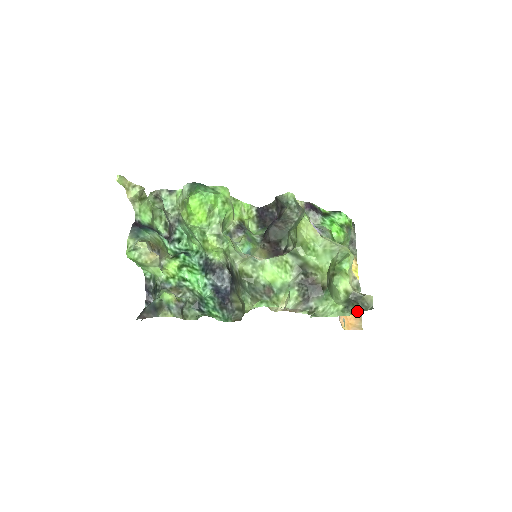
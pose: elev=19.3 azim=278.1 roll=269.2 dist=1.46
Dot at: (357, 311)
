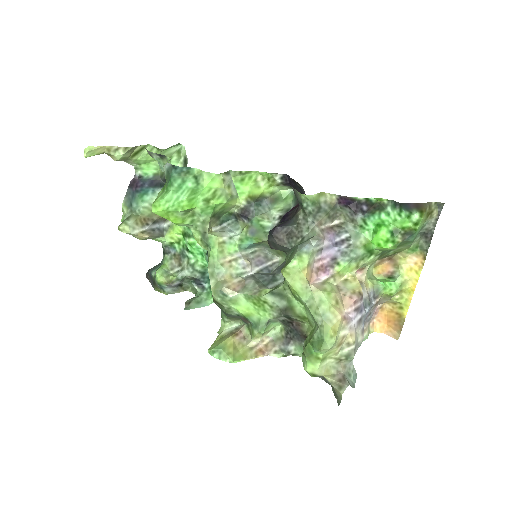
Dot at: occluded
